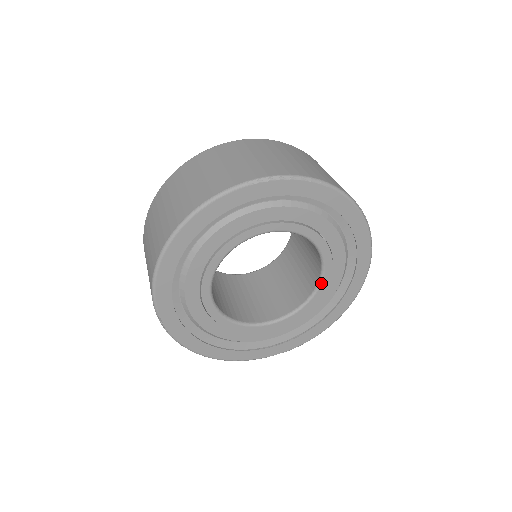
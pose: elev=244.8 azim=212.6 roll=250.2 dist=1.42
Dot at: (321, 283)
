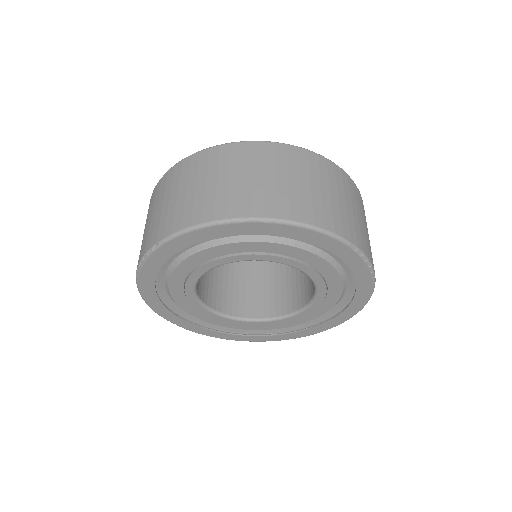
Dot at: (275, 320)
